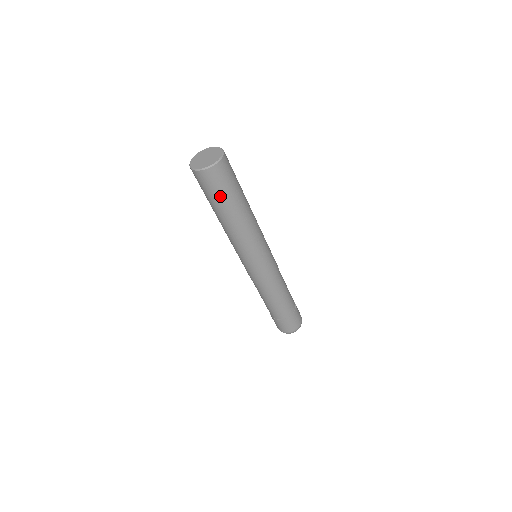
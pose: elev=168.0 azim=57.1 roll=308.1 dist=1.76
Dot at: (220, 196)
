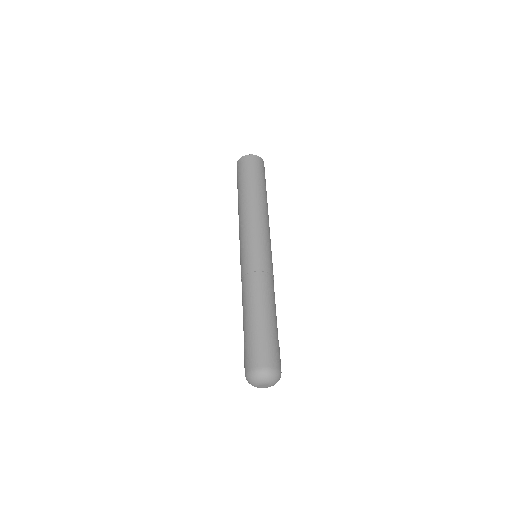
Dot at: (261, 176)
